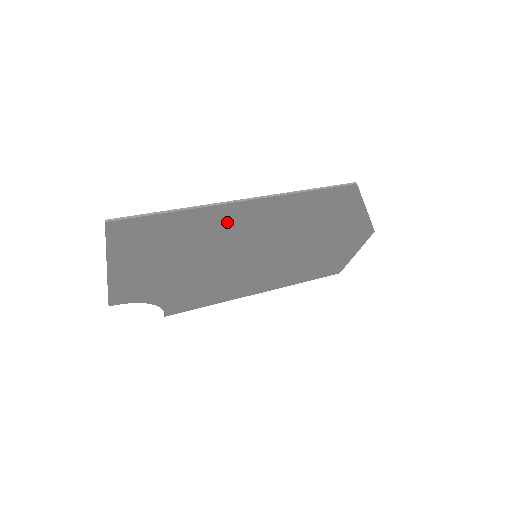
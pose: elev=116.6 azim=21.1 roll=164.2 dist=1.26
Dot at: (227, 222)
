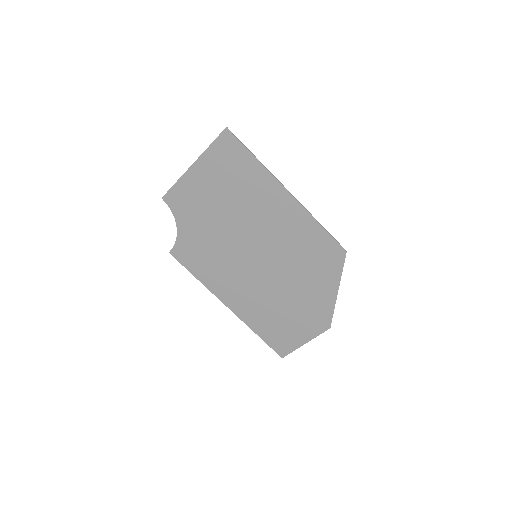
Dot at: (268, 199)
